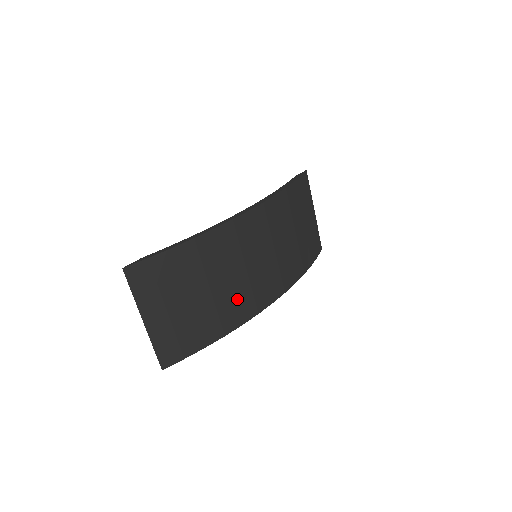
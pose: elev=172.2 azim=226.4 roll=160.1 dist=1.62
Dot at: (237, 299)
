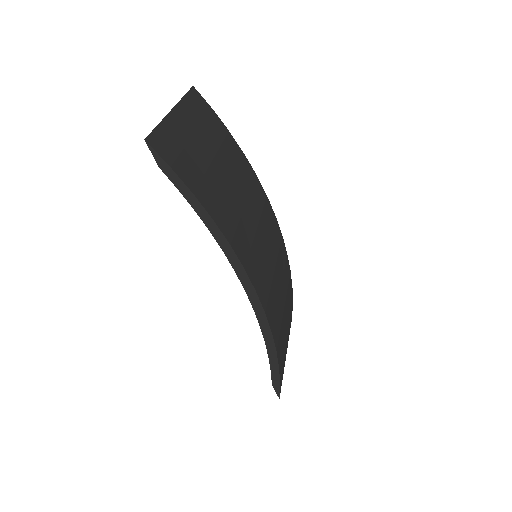
Dot at: (240, 225)
